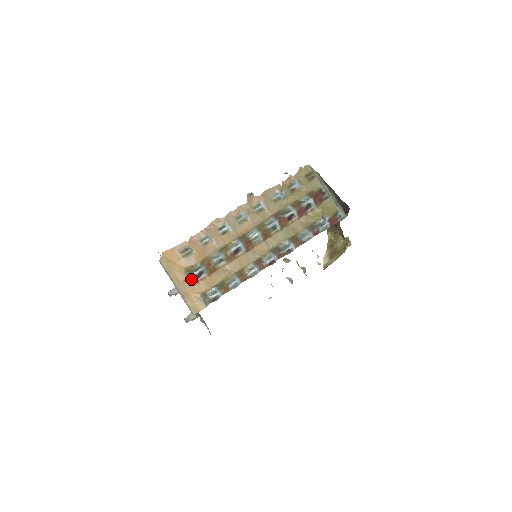
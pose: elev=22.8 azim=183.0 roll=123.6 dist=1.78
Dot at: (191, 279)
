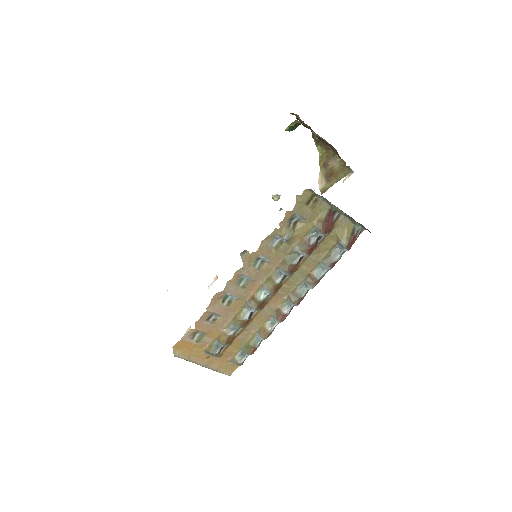
Dot at: (214, 355)
